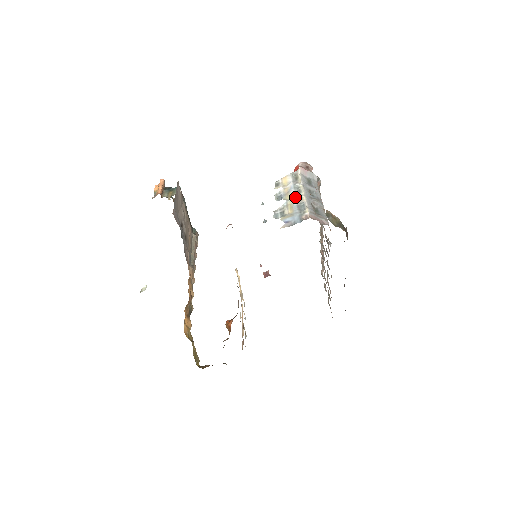
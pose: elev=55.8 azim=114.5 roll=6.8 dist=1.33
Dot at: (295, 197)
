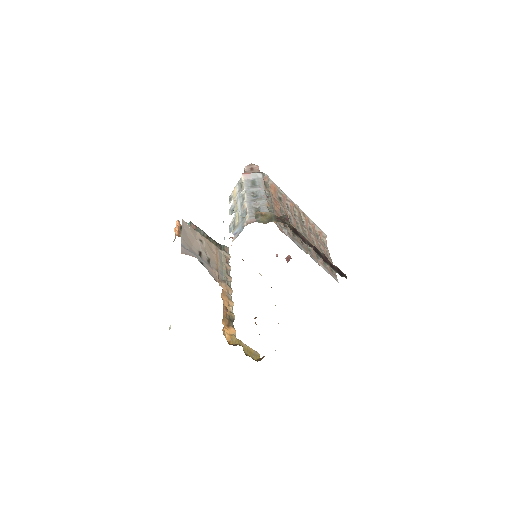
Dot at: (240, 207)
